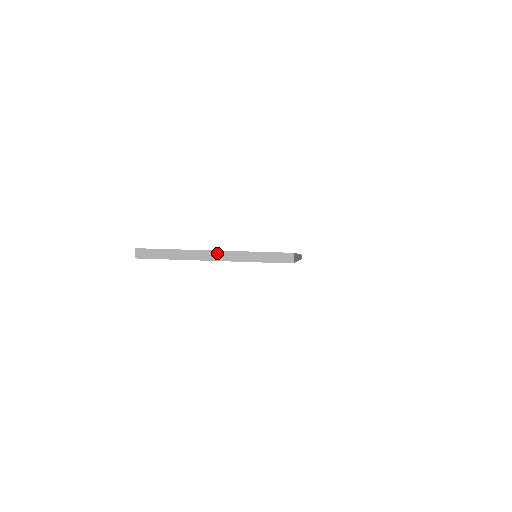
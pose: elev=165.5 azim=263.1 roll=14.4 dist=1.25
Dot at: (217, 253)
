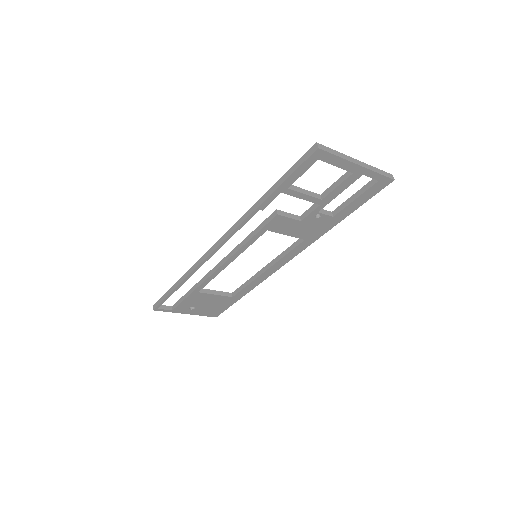
Dot at: (360, 162)
